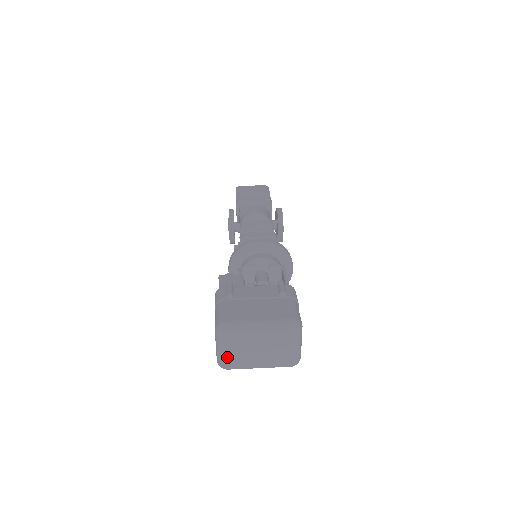
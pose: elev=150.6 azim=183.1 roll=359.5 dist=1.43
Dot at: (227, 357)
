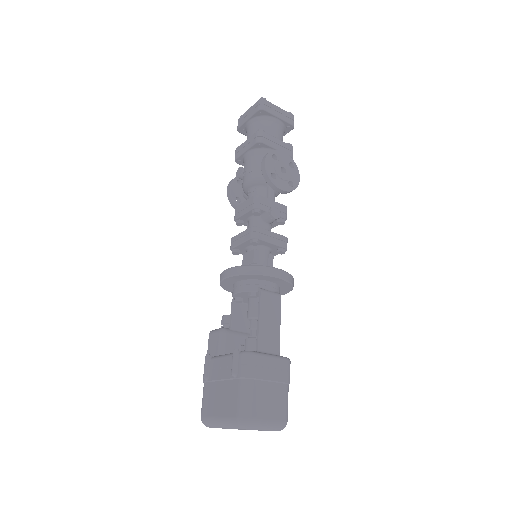
Dot at: occluded
